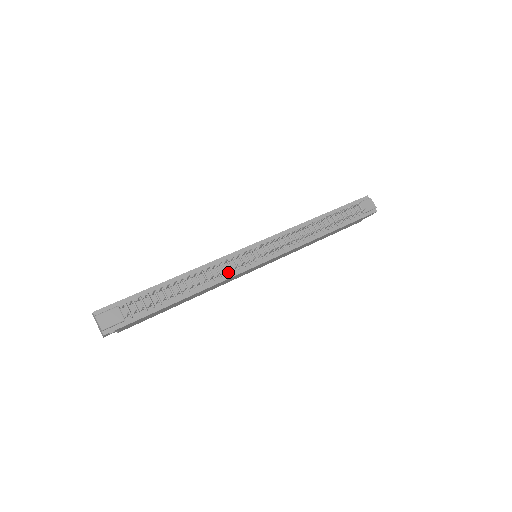
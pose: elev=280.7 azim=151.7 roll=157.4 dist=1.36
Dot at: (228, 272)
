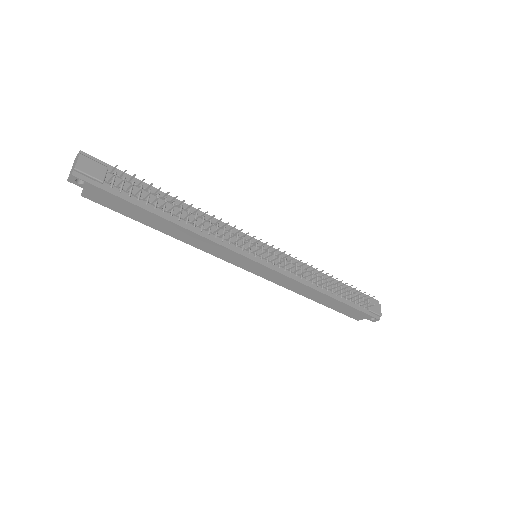
Dot at: (225, 240)
